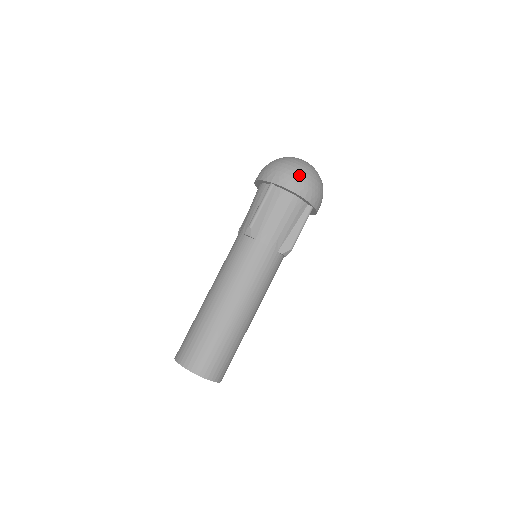
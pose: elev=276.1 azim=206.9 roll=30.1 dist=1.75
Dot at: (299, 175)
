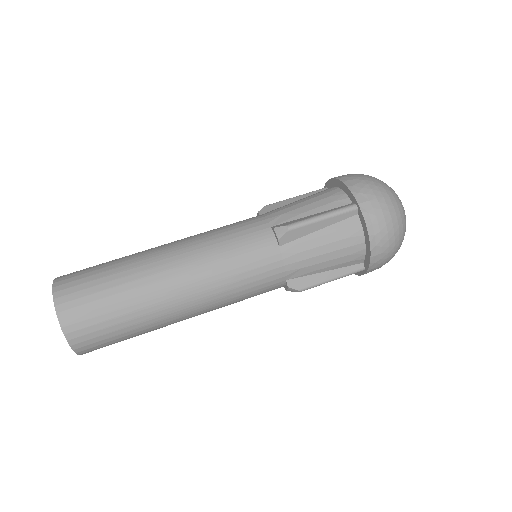
Dot at: (392, 228)
